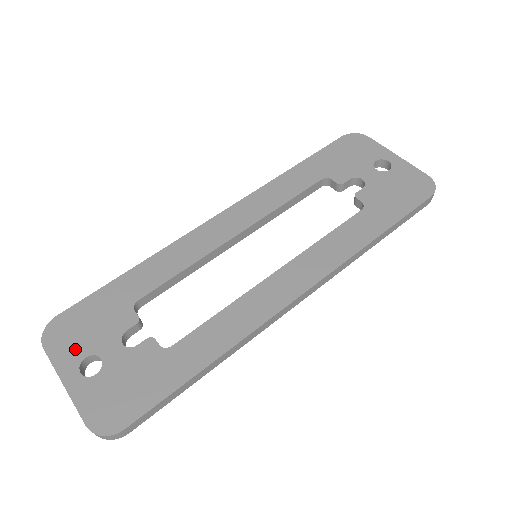
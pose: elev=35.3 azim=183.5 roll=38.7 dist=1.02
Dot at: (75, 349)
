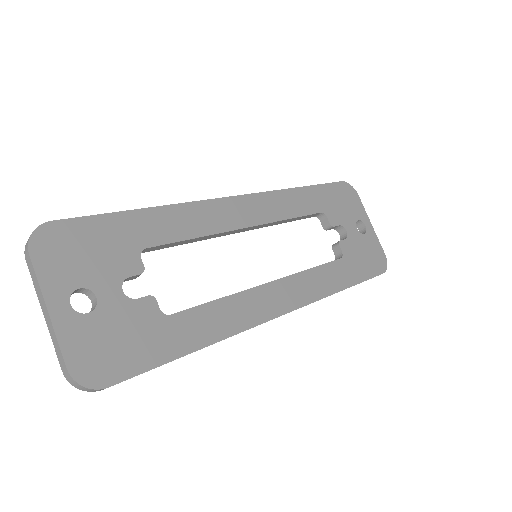
Dot at: (69, 273)
